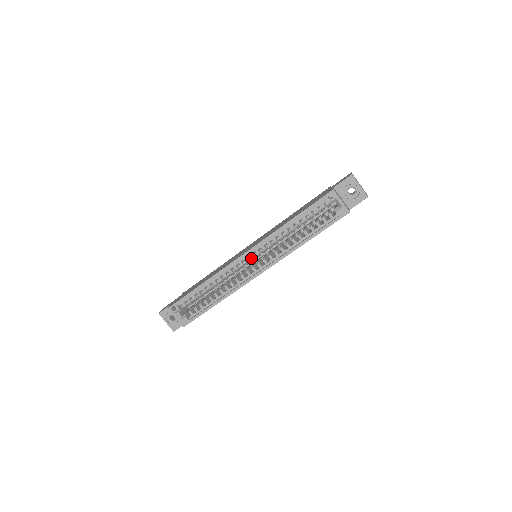
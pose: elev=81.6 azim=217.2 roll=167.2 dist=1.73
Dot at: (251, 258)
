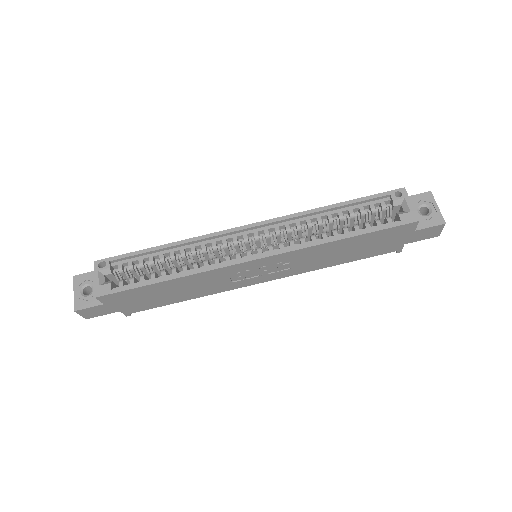
Dot at: (253, 238)
